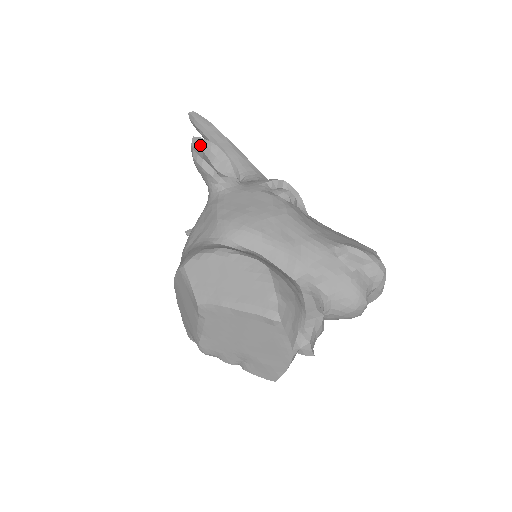
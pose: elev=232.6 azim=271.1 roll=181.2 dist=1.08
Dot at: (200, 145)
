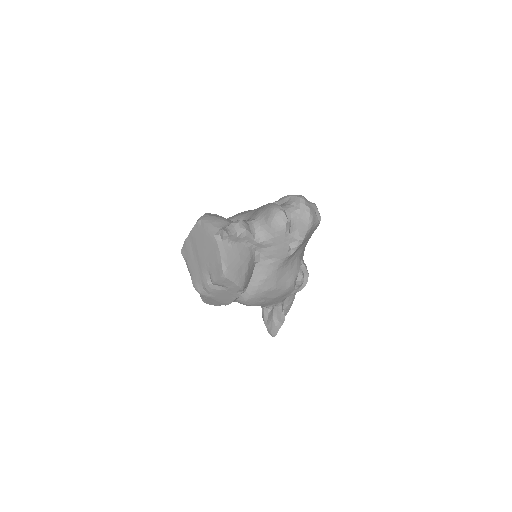
Dot at: occluded
